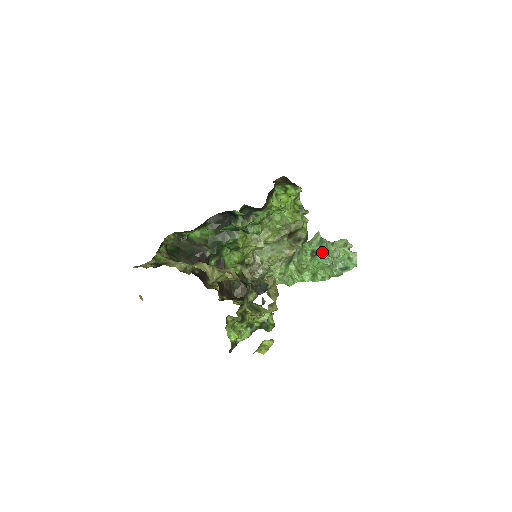
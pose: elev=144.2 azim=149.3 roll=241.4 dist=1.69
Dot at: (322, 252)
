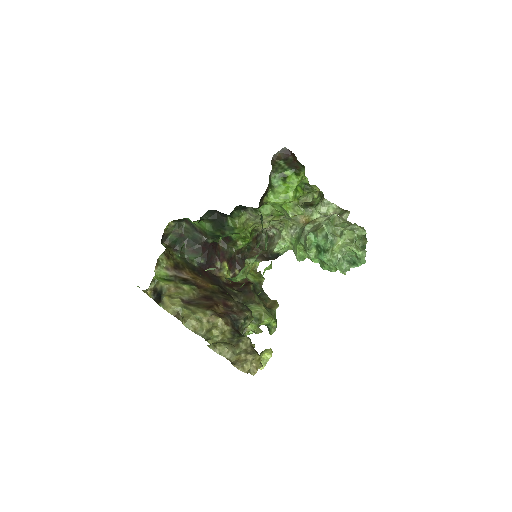
Dot at: (326, 253)
